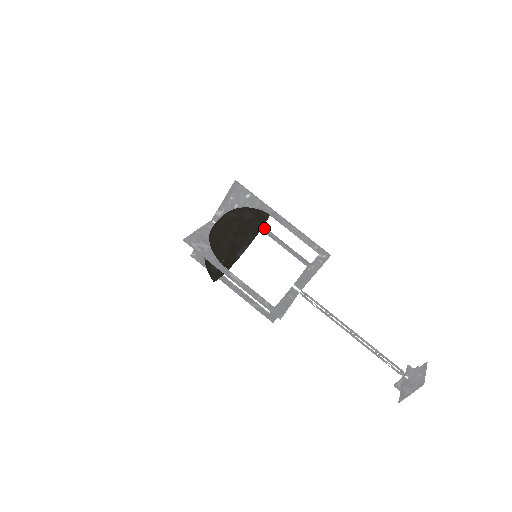
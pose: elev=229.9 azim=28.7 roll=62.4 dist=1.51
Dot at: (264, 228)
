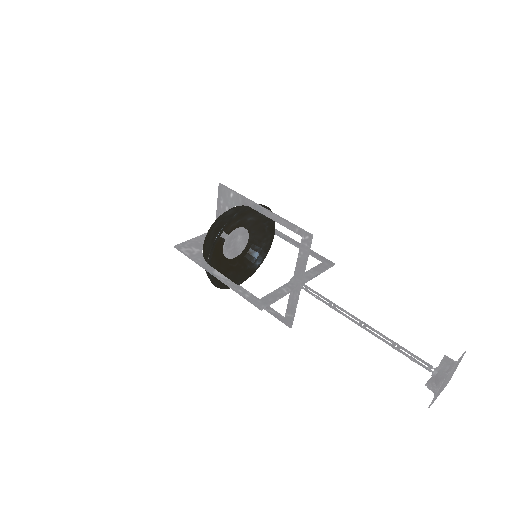
Dot at: (278, 232)
